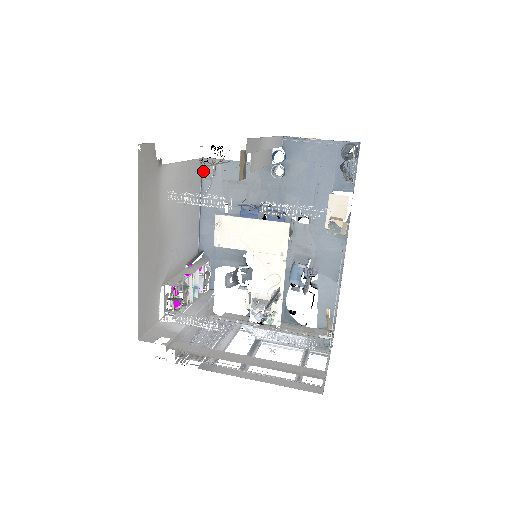
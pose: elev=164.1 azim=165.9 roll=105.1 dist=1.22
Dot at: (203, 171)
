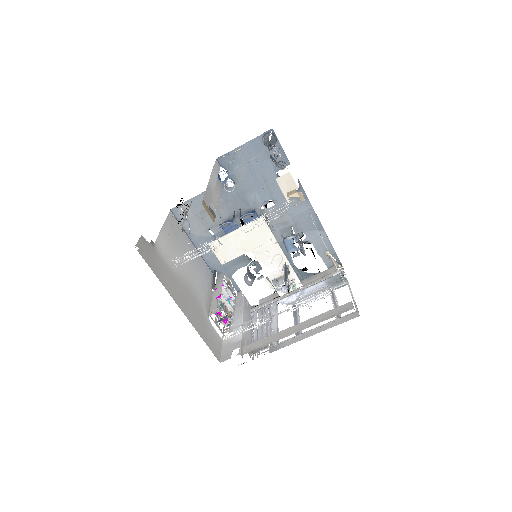
Dot at: (177, 218)
